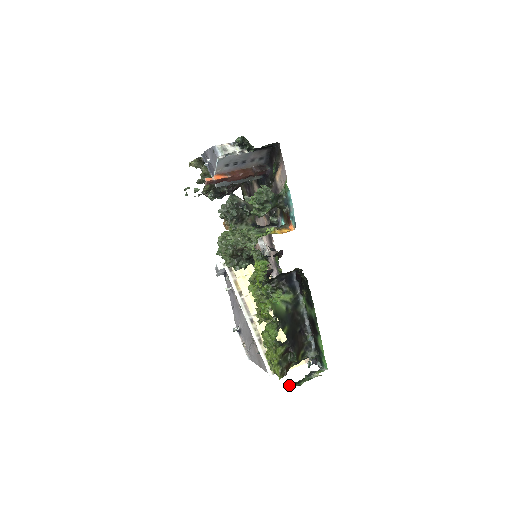
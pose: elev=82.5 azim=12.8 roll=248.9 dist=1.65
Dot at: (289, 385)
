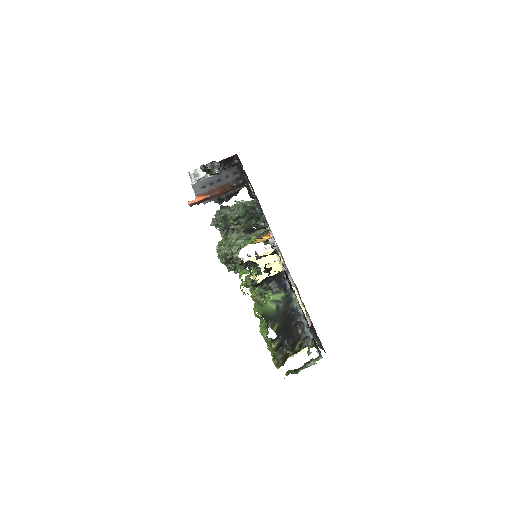
Dot at: (287, 373)
